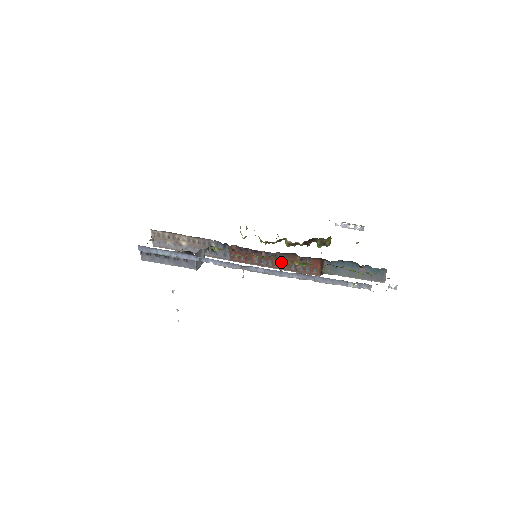
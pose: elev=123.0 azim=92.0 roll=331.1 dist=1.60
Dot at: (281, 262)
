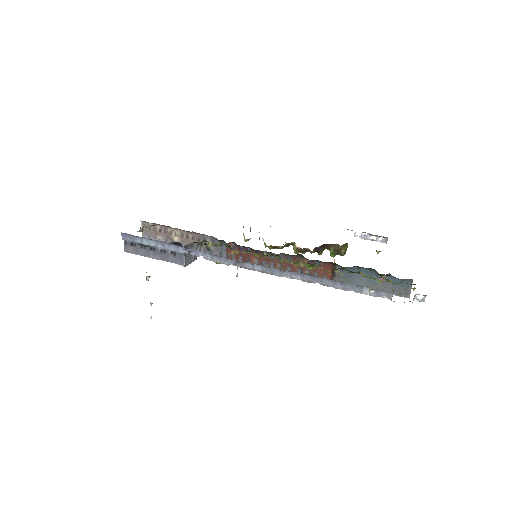
Dot at: (285, 266)
